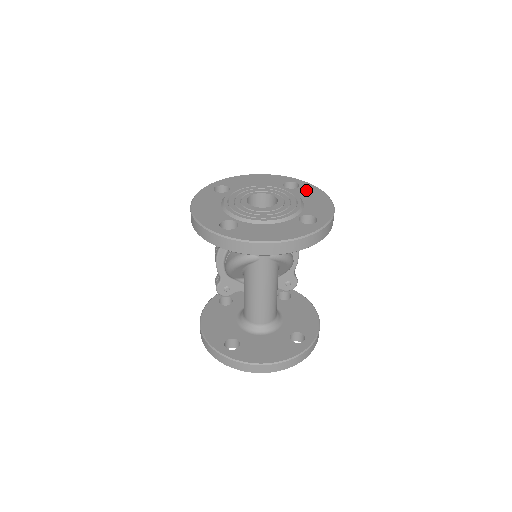
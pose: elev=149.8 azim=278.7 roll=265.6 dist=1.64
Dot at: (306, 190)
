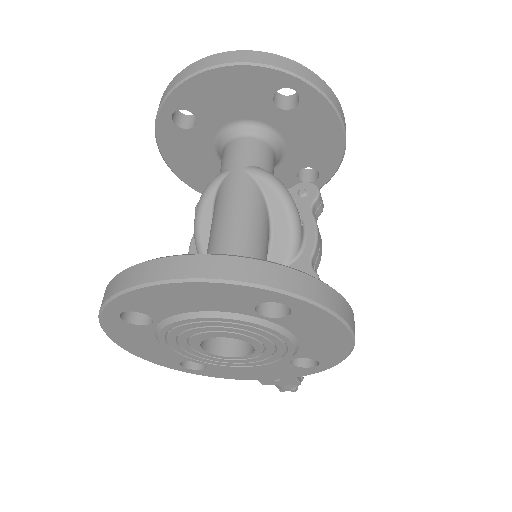
Dot at: occluded
